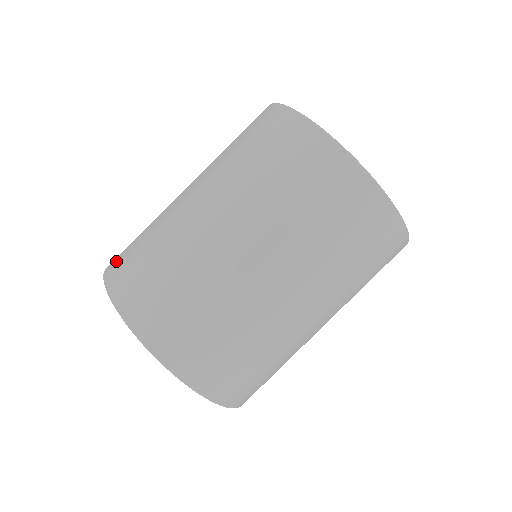
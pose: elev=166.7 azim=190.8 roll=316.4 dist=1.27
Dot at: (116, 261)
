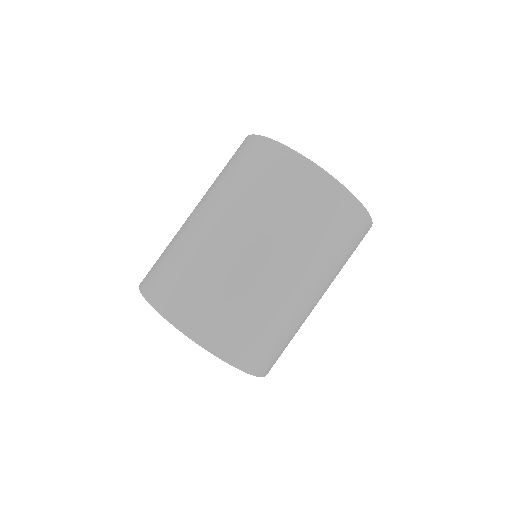
Dot at: (180, 309)
